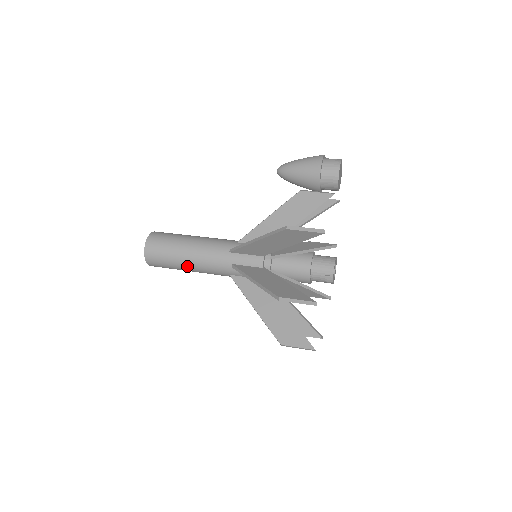
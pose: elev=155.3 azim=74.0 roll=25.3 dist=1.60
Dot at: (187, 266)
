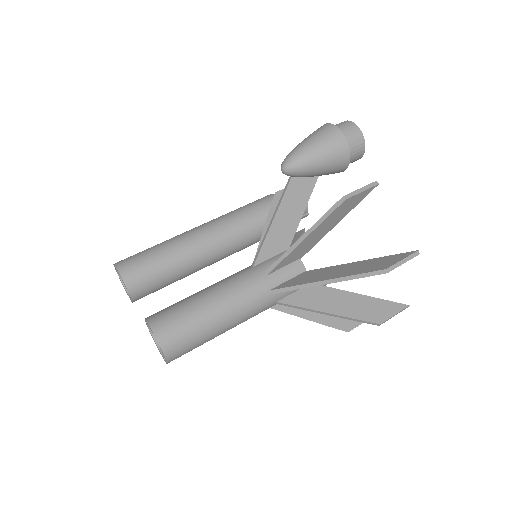
Dot at: occluded
